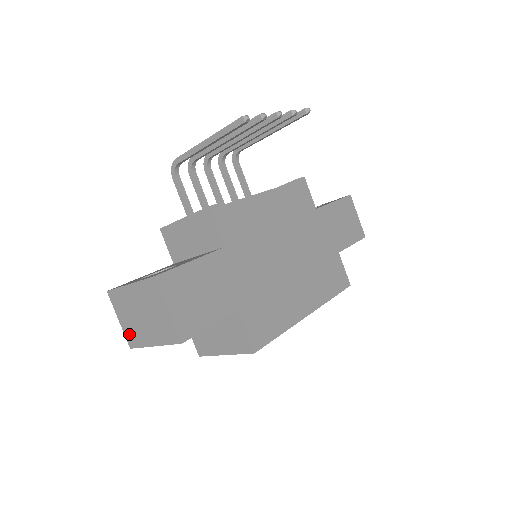
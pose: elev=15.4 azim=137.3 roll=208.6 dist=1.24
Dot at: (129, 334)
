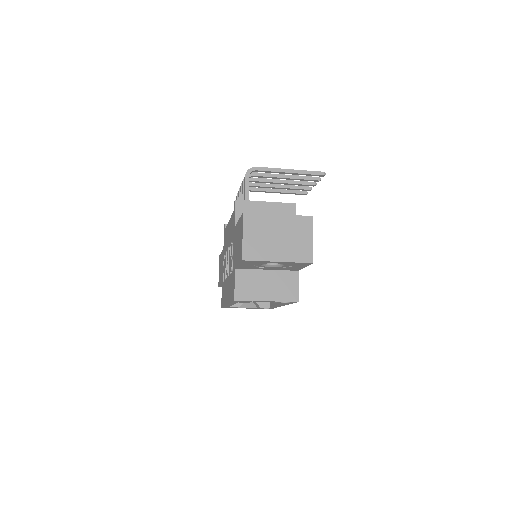
Dot at: (250, 249)
